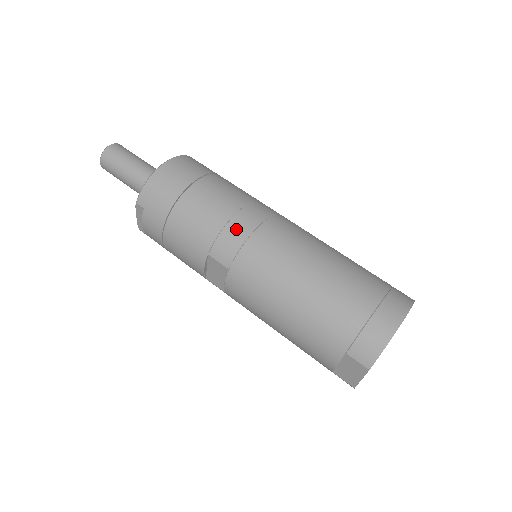
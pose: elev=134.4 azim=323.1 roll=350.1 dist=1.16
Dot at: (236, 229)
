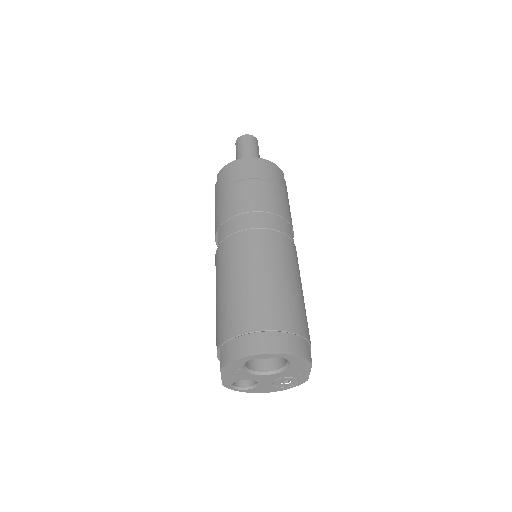
Dot at: (238, 222)
